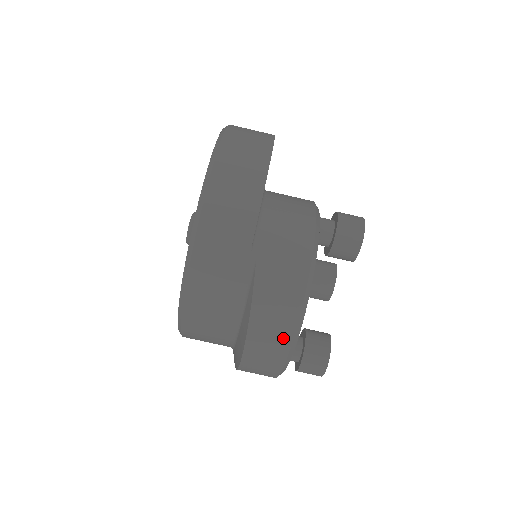
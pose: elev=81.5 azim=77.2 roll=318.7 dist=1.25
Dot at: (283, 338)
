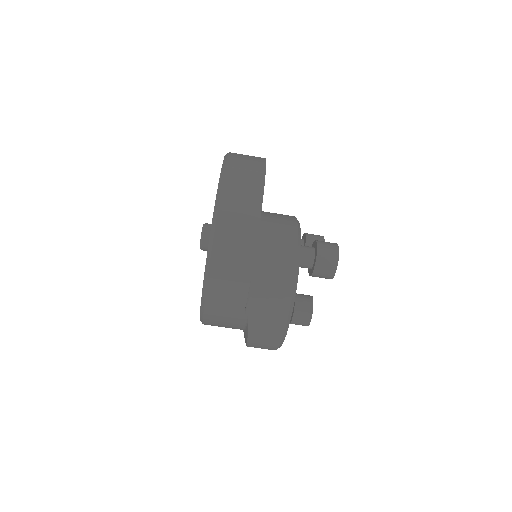
Dot at: (271, 348)
